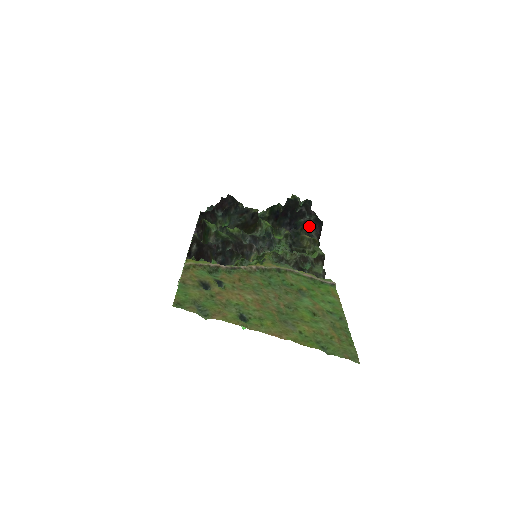
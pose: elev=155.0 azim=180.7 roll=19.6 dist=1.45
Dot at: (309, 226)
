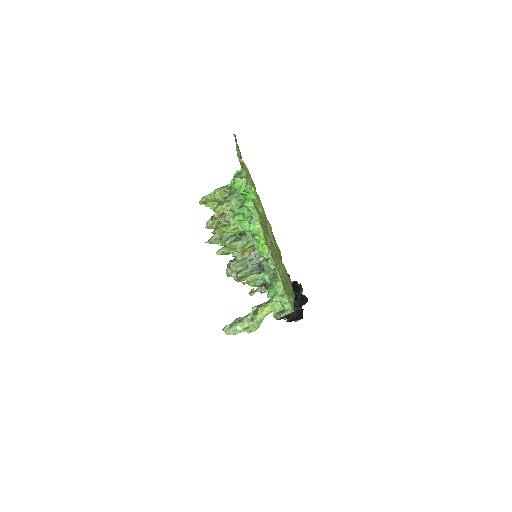
Dot at: occluded
